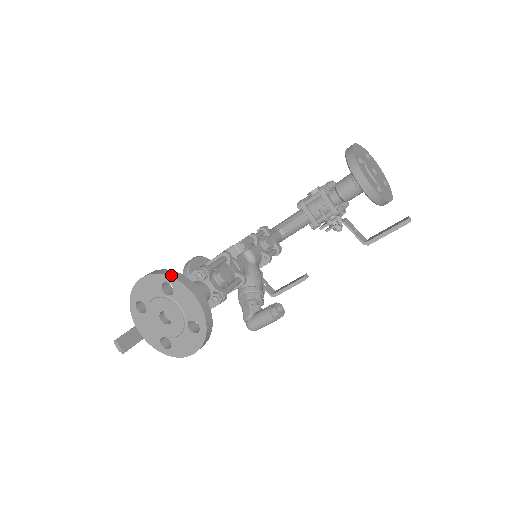
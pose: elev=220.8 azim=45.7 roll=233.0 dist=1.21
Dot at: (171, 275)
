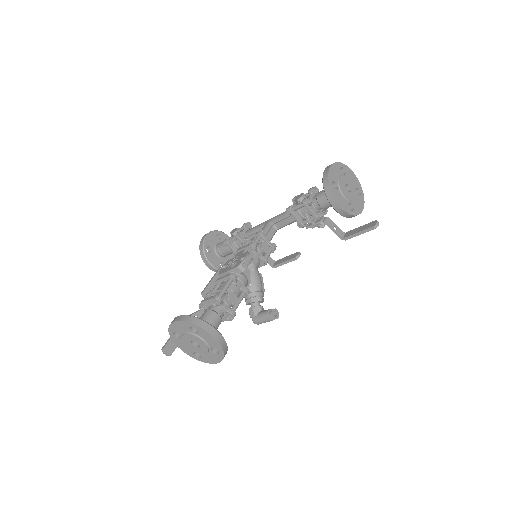
Dot at: (195, 323)
